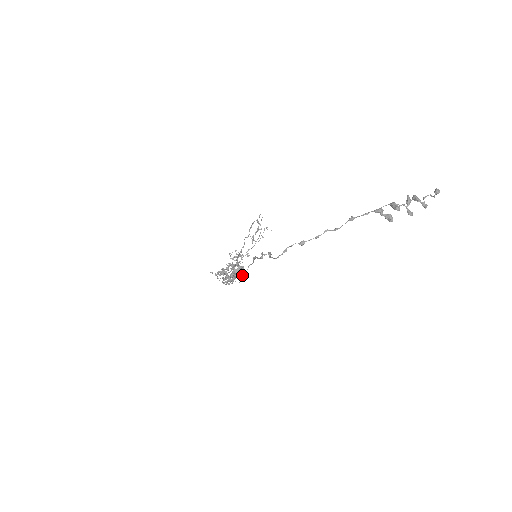
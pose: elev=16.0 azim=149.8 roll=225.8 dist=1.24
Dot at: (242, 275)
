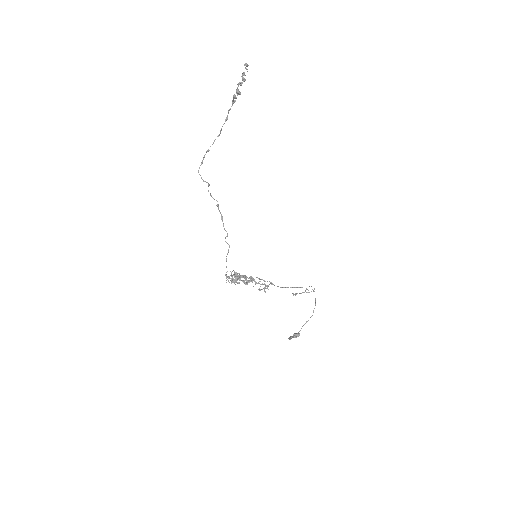
Dot at: (228, 250)
